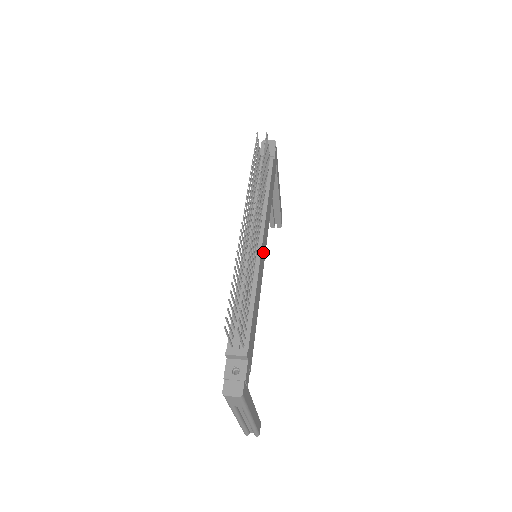
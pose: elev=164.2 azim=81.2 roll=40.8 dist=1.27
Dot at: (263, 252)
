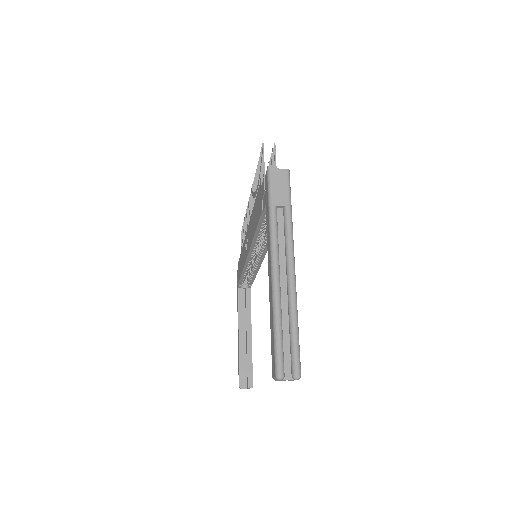
Dot at: occluded
